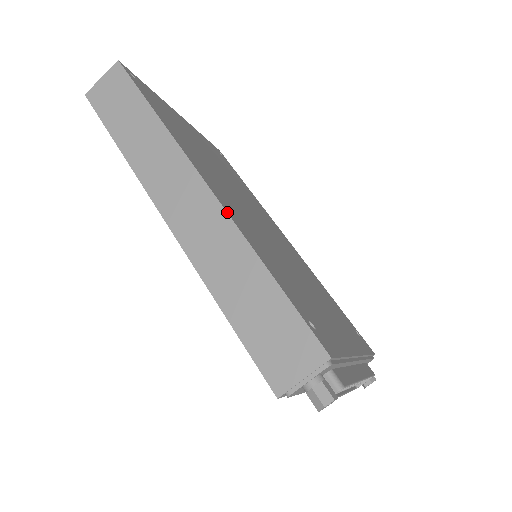
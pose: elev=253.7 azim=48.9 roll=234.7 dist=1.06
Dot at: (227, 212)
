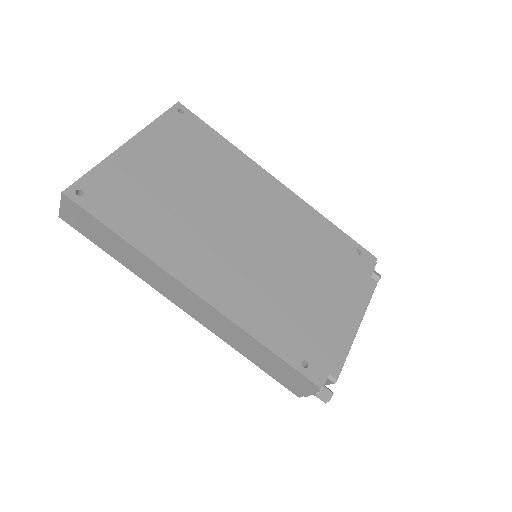
Dot at: (220, 312)
